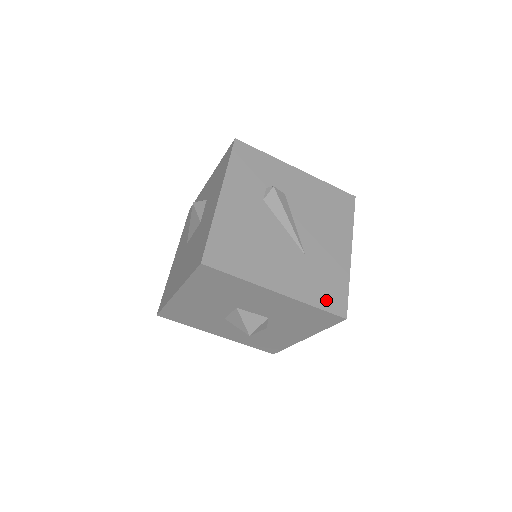
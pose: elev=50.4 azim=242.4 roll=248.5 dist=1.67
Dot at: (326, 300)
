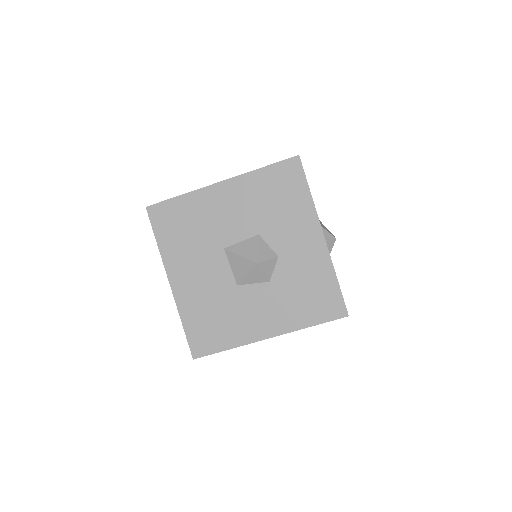
Dot at: occluded
